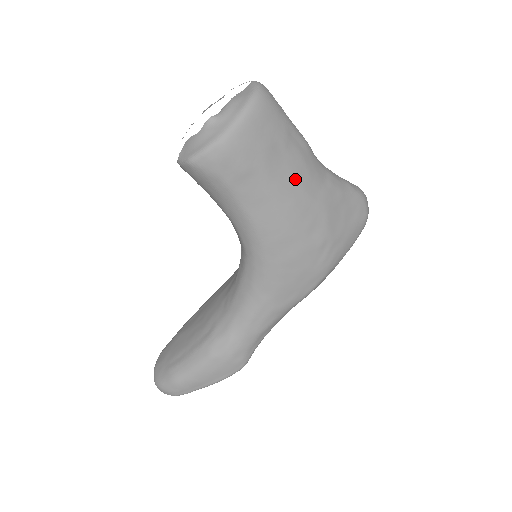
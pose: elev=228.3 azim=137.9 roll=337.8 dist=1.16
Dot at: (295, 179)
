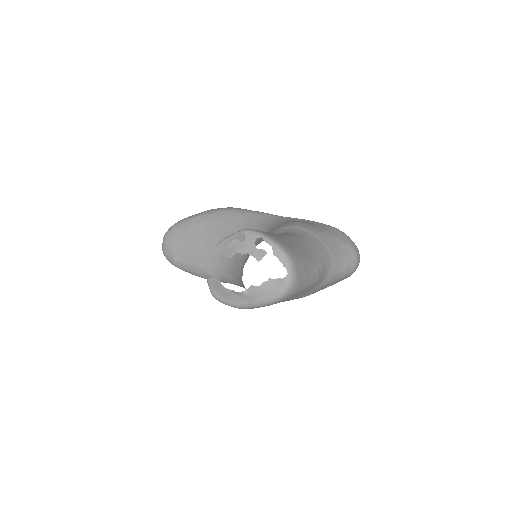
Dot at: (292, 298)
